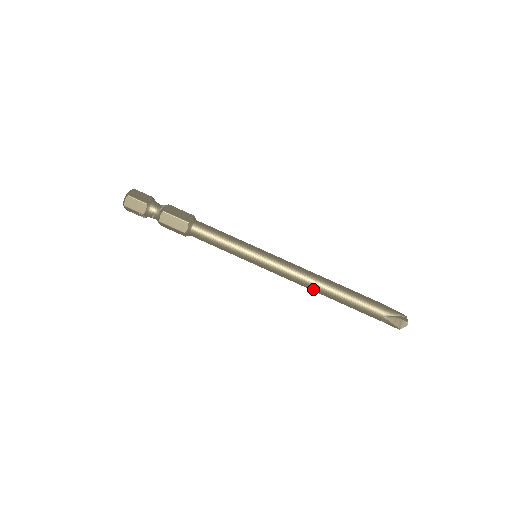
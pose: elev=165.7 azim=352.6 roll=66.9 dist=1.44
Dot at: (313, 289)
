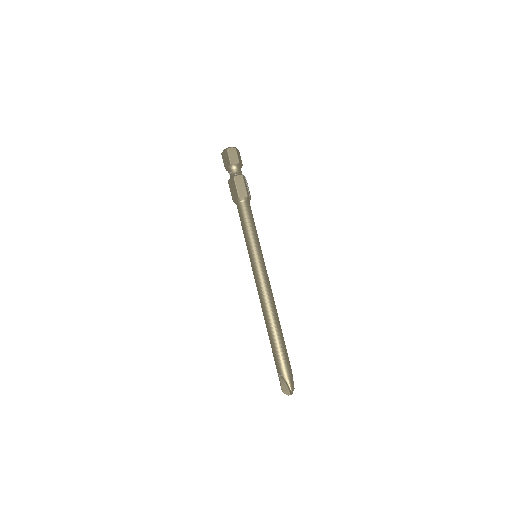
Dot at: (262, 310)
